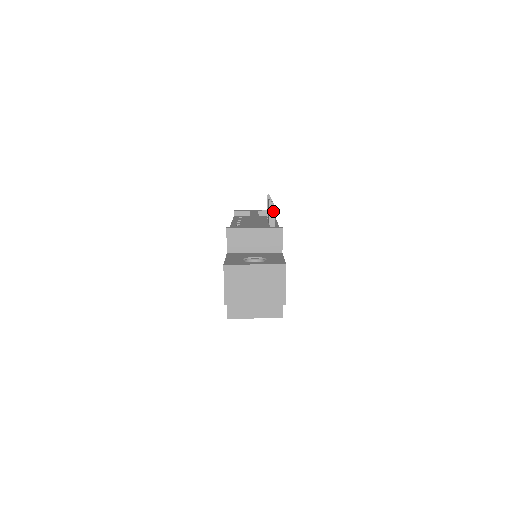
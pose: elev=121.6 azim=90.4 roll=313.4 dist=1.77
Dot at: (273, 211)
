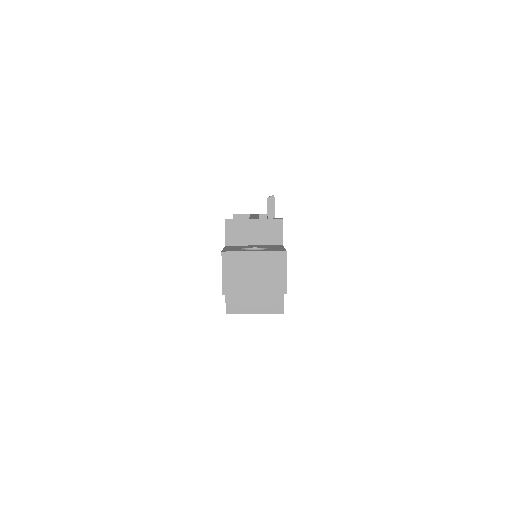
Dot at: (273, 203)
